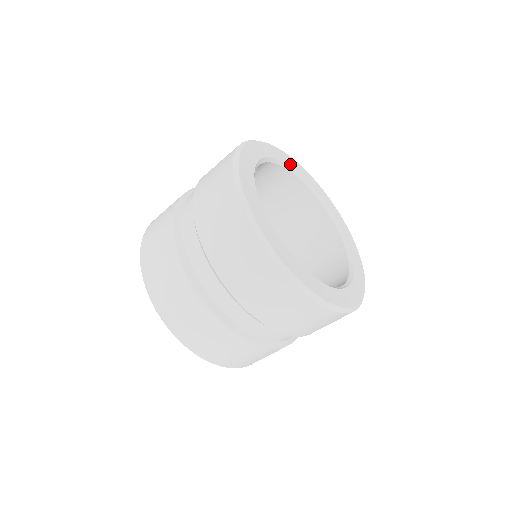
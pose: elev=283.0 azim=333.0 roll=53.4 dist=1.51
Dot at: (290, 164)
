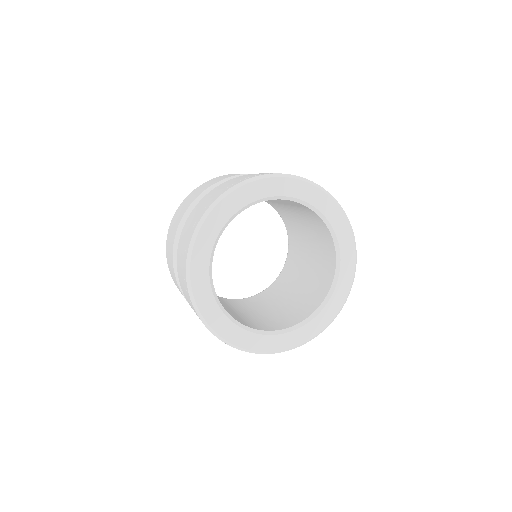
Dot at: (246, 201)
